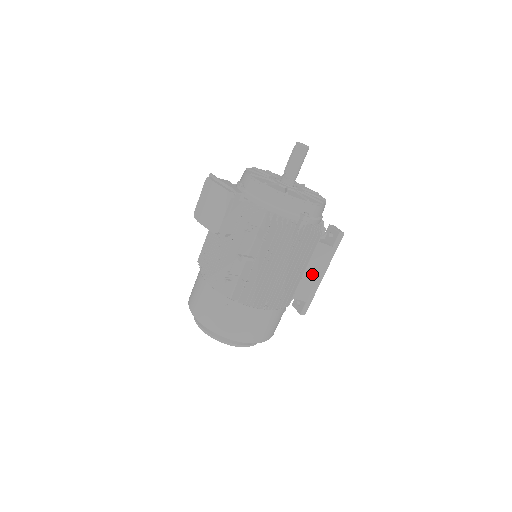
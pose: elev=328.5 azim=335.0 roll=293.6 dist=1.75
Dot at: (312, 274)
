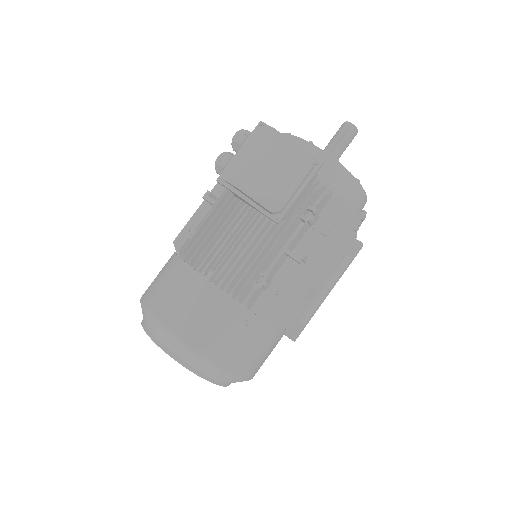
Dot at: (323, 289)
